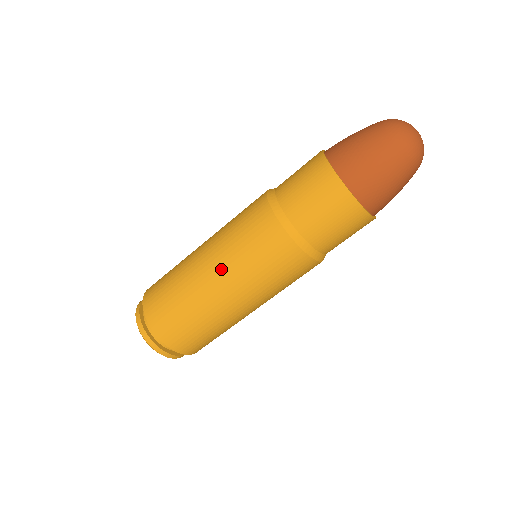
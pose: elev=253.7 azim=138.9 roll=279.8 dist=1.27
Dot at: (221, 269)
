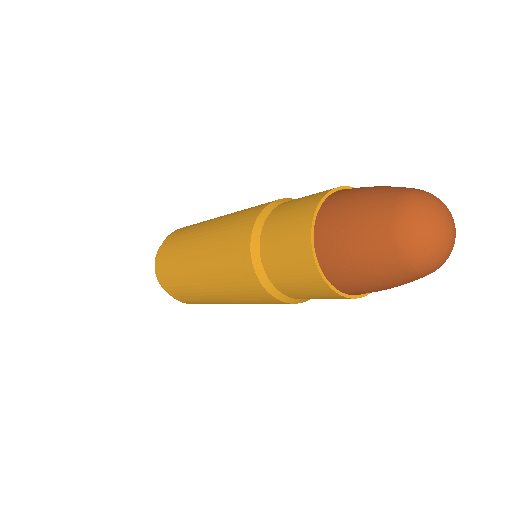
Dot at: (208, 278)
